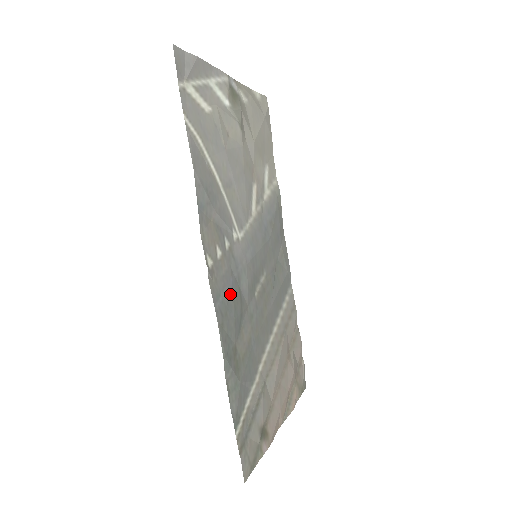
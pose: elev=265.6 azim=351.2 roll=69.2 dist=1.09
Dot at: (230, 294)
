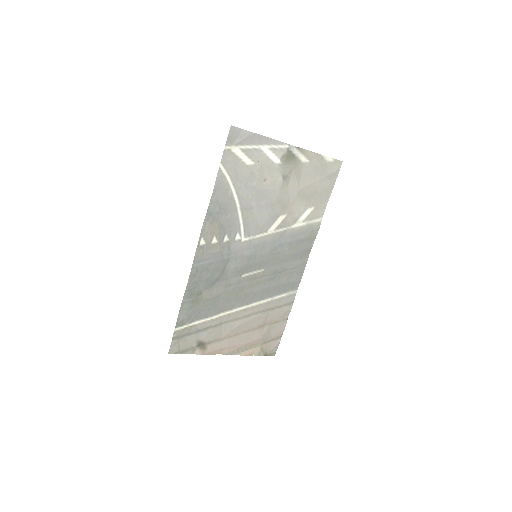
Dot at: (212, 265)
